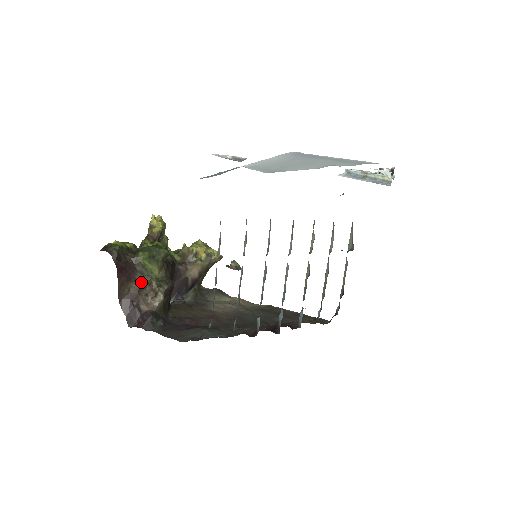
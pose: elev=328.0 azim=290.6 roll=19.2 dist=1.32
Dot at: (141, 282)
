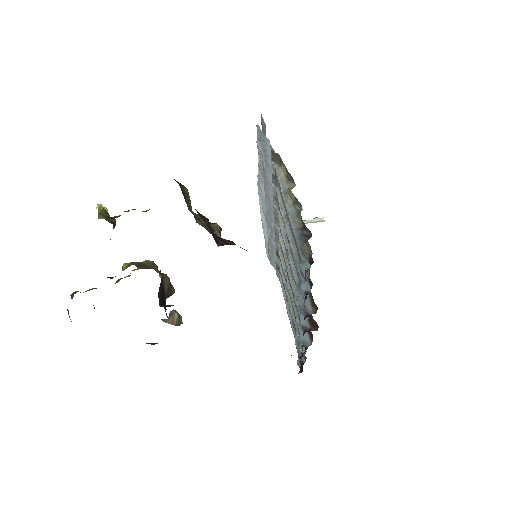
Dot at: occluded
